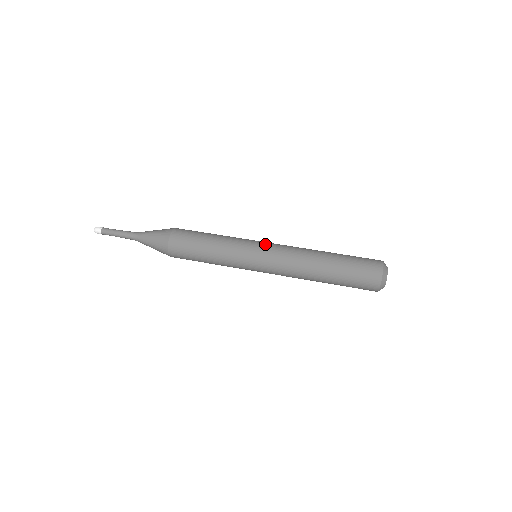
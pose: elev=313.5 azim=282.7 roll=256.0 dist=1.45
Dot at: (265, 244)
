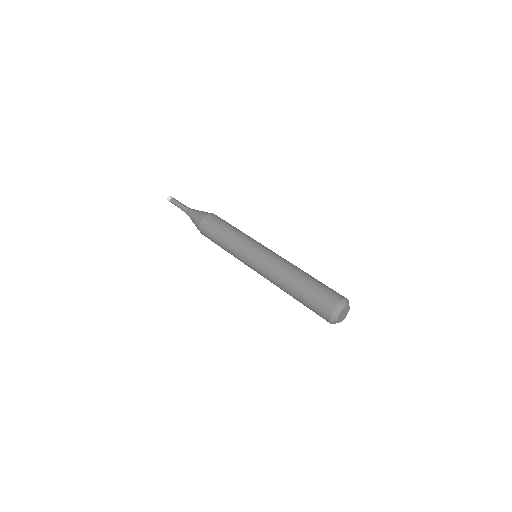
Dot at: occluded
